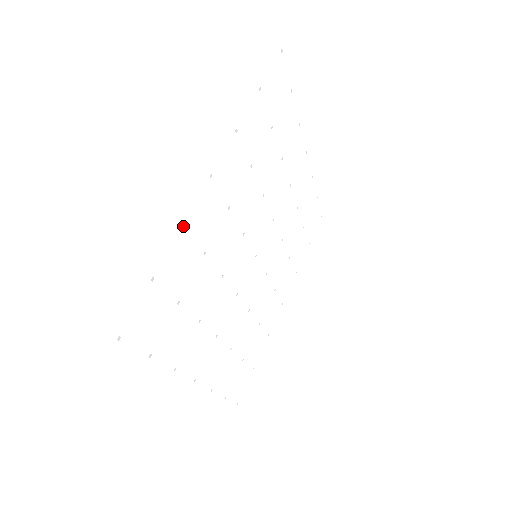
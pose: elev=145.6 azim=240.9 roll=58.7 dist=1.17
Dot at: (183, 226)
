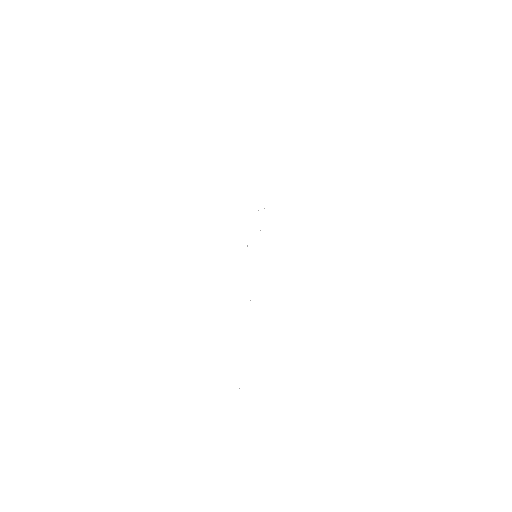
Dot at: occluded
